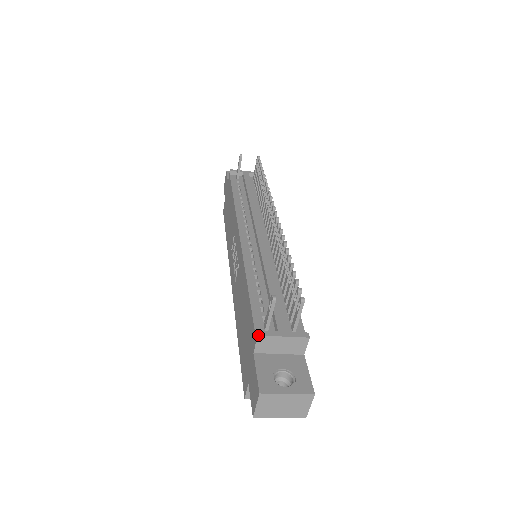
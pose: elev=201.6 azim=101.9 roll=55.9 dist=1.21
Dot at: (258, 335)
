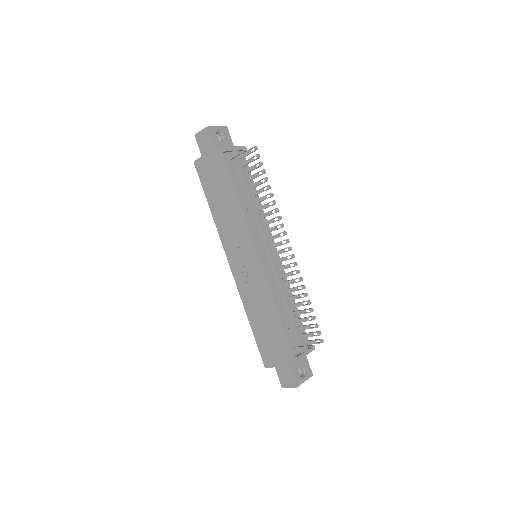
Dot at: occluded
